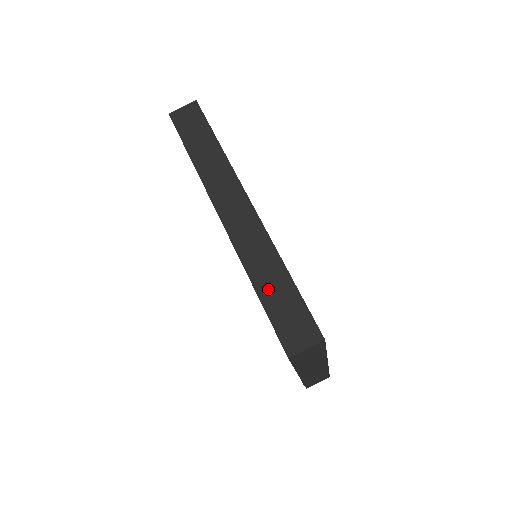
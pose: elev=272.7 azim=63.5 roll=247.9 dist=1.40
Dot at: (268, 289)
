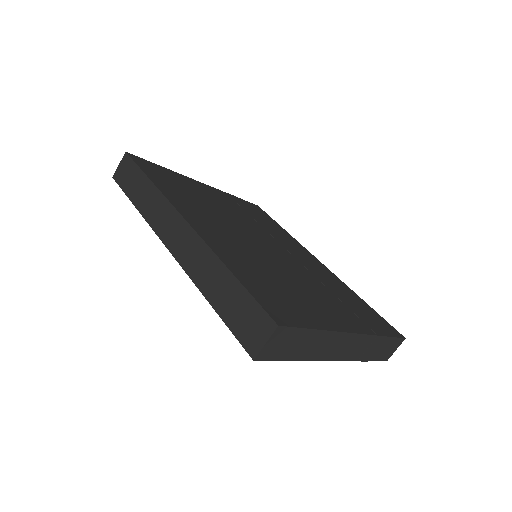
Dot at: (219, 297)
